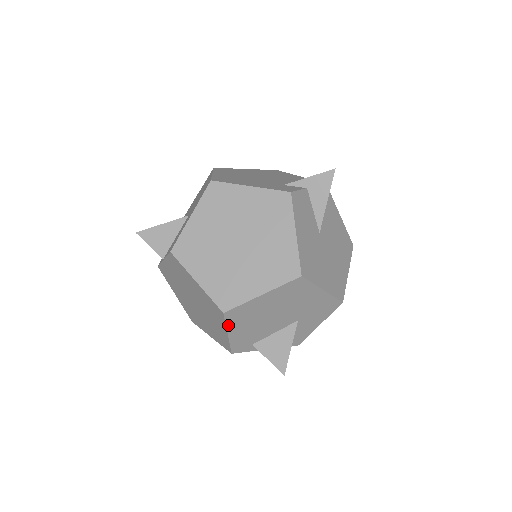
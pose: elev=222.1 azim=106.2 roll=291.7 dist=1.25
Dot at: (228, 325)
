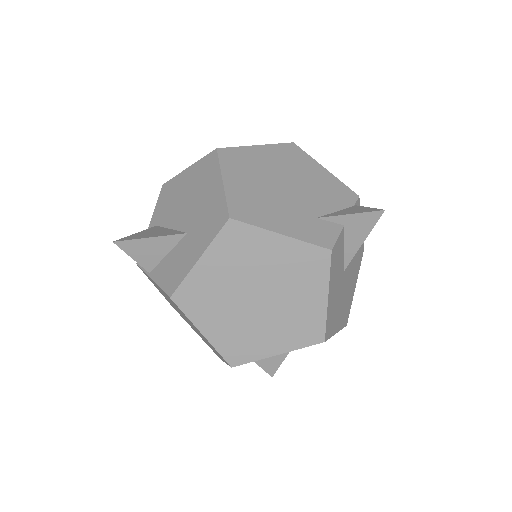
Dot at: occluded
